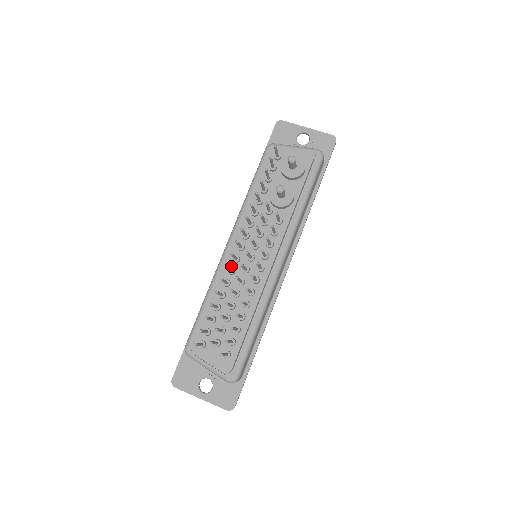
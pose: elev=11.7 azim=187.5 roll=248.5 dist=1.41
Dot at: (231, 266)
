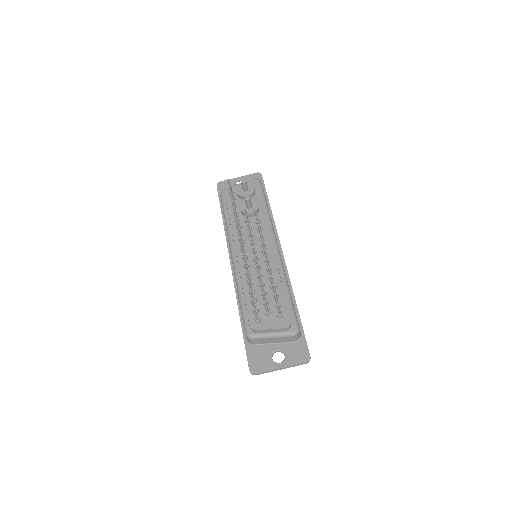
Dot at: occluded
